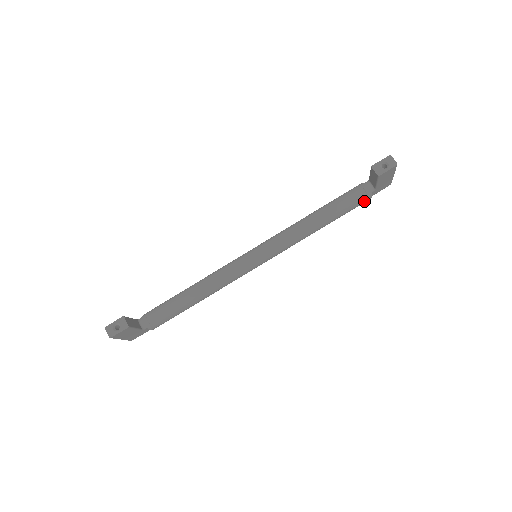
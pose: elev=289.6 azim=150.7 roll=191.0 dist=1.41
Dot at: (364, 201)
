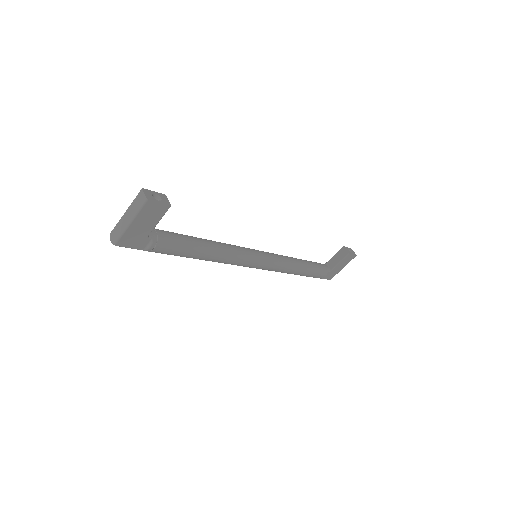
Dot at: (322, 275)
